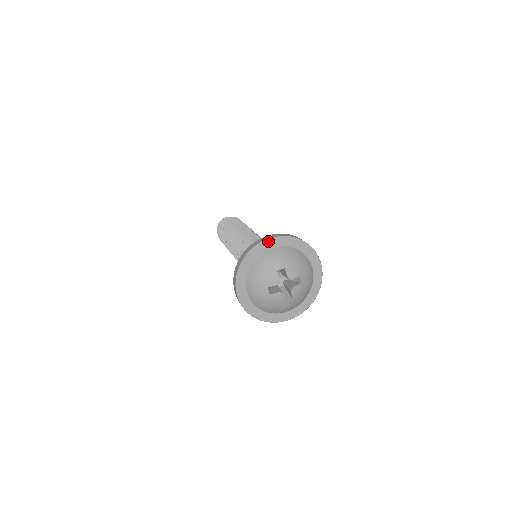
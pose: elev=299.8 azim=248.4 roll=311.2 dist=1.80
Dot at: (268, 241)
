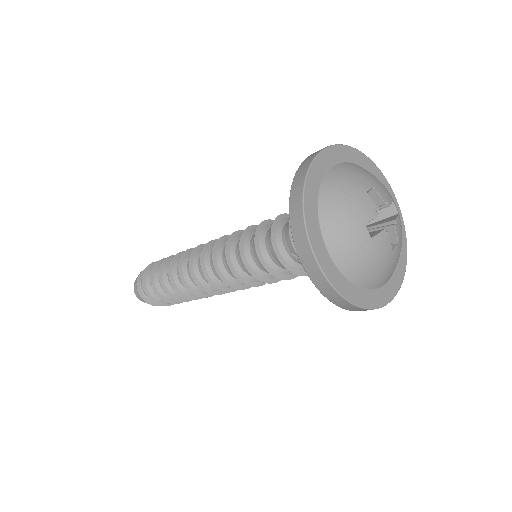
Dot at: (326, 152)
